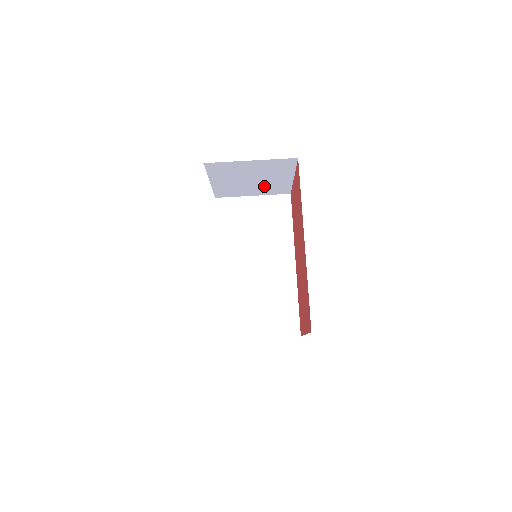
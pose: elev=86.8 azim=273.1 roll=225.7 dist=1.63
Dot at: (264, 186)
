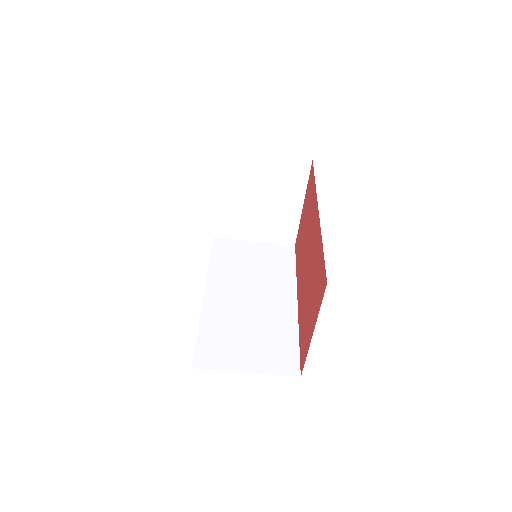
Dot at: (269, 220)
